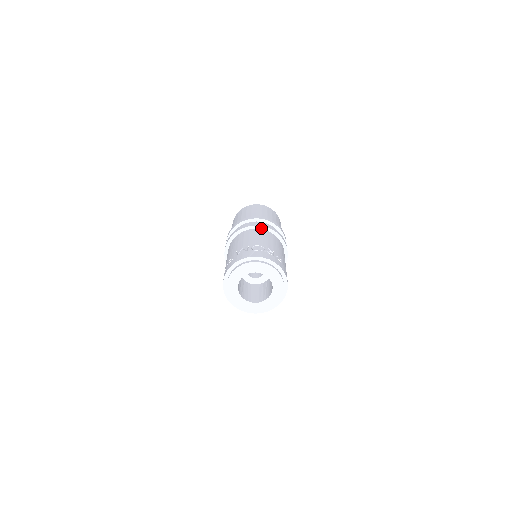
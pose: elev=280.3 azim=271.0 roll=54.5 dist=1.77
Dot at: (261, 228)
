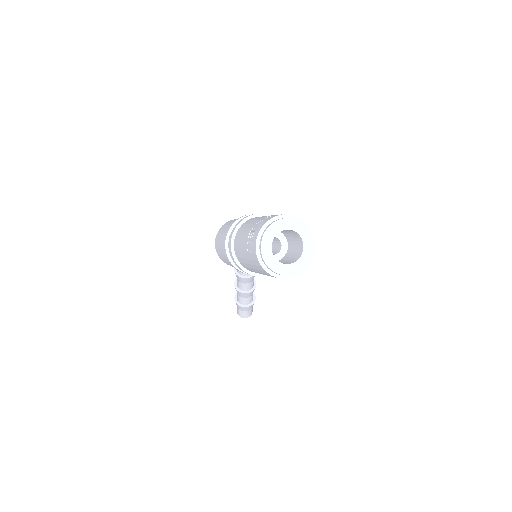
Dot at: (256, 216)
